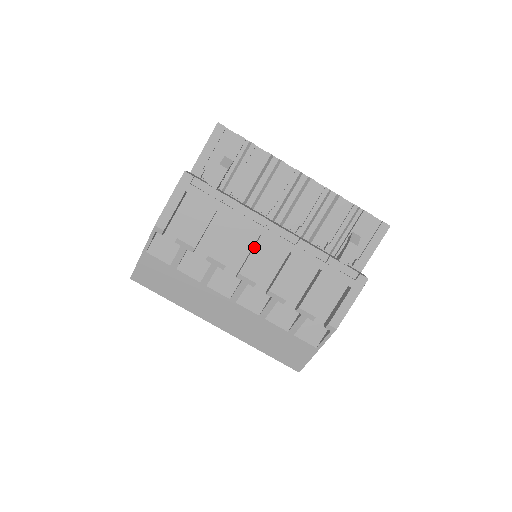
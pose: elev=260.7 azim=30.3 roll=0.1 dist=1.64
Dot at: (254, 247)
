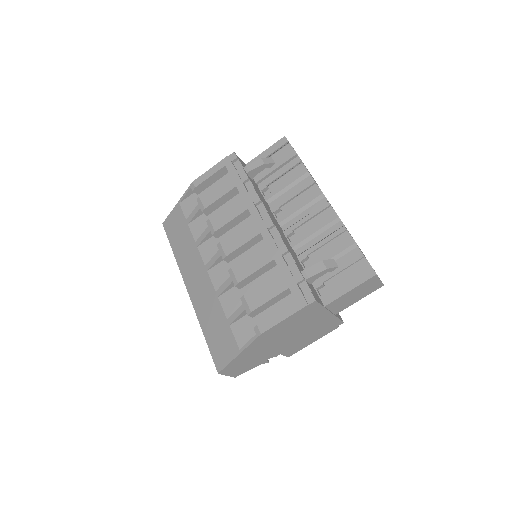
Dot at: (242, 226)
